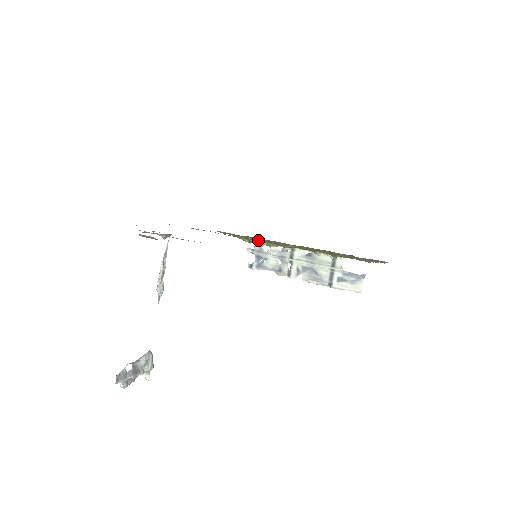
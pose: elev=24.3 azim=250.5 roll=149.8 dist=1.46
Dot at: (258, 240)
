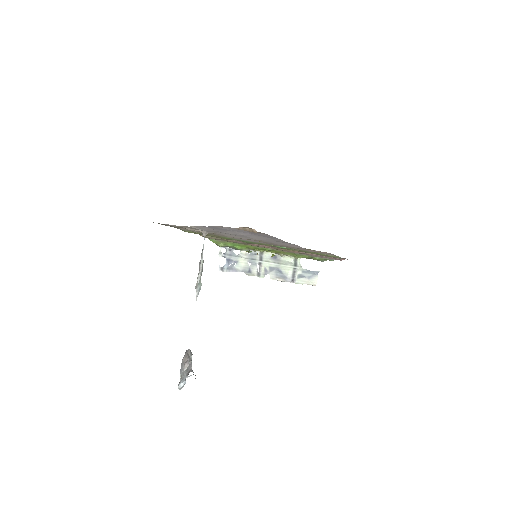
Dot at: (259, 242)
